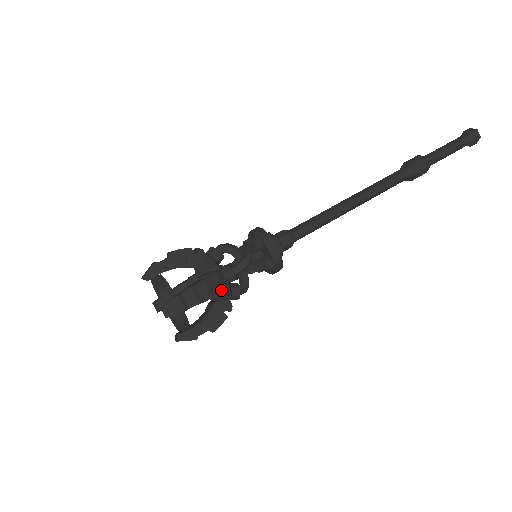
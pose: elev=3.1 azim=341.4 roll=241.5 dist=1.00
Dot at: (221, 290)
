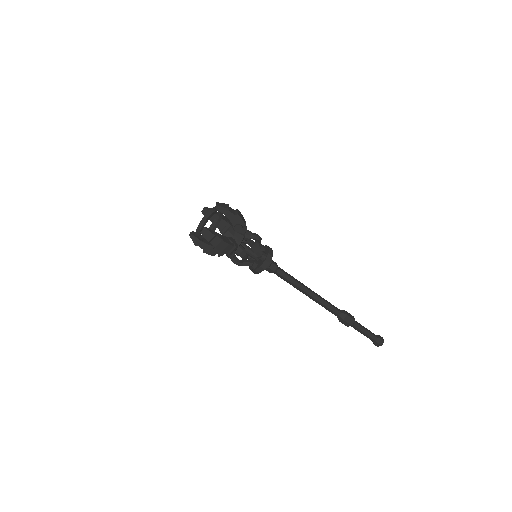
Dot at: (243, 227)
